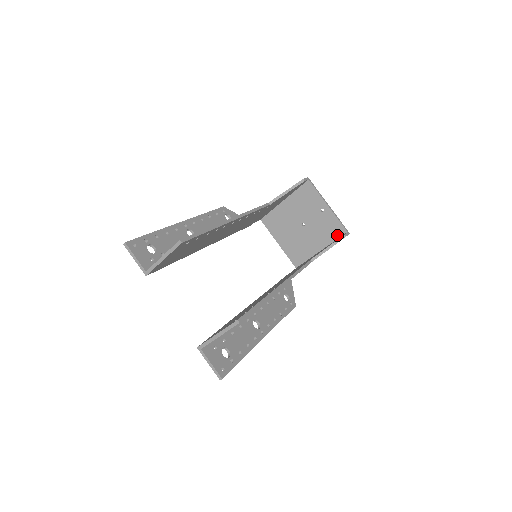
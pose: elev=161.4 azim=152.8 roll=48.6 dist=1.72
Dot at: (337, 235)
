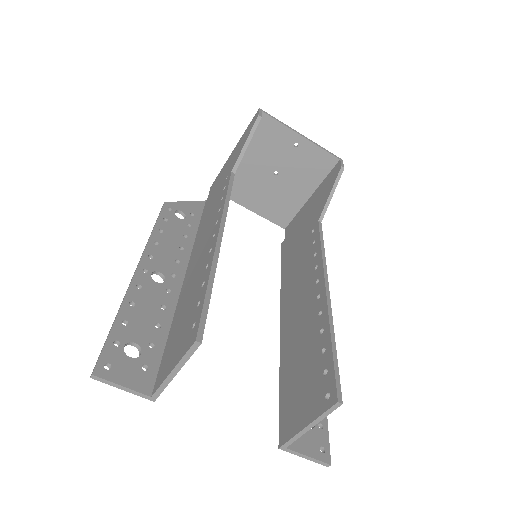
Dot at: (327, 169)
